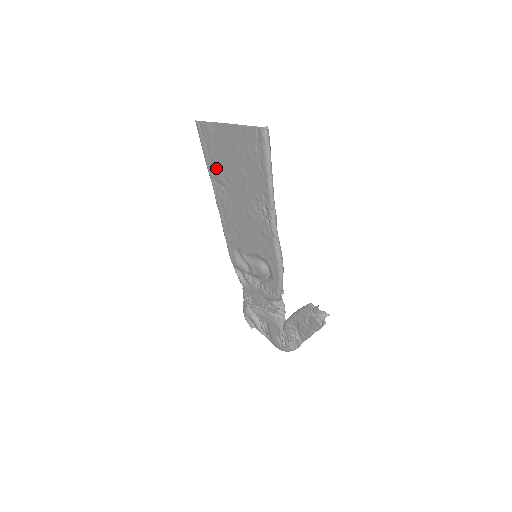
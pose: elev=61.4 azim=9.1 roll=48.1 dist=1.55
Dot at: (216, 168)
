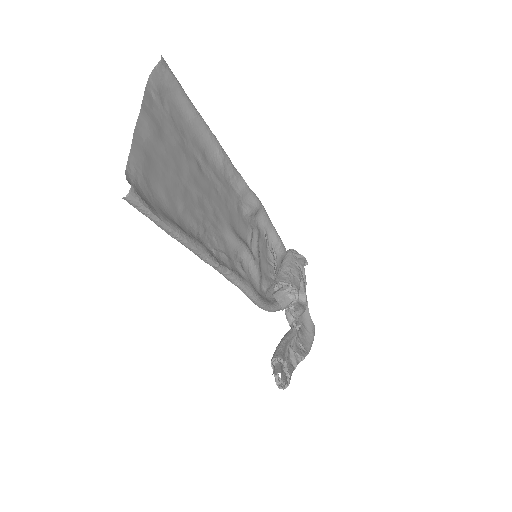
Dot at: (192, 139)
